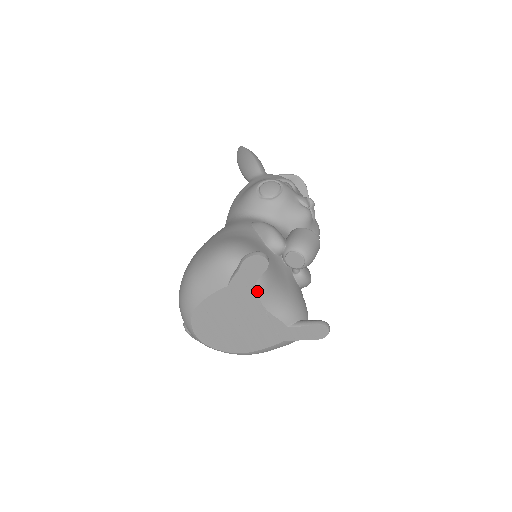
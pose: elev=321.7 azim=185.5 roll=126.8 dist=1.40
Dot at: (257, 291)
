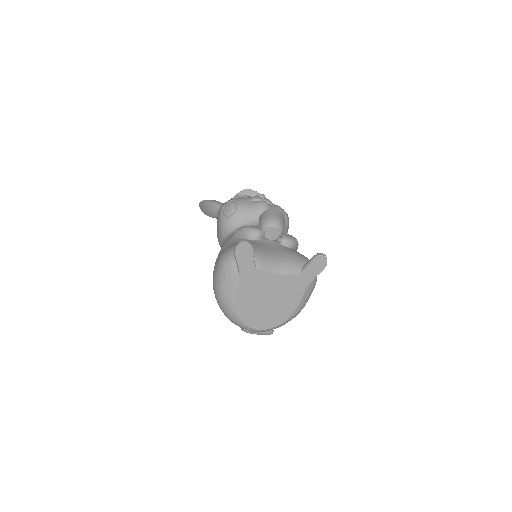
Dot at: (260, 267)
